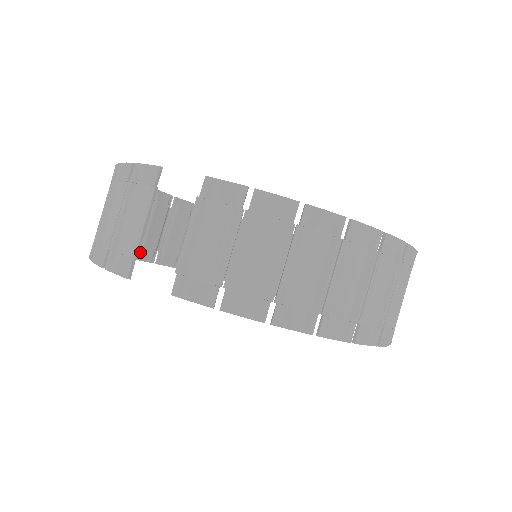
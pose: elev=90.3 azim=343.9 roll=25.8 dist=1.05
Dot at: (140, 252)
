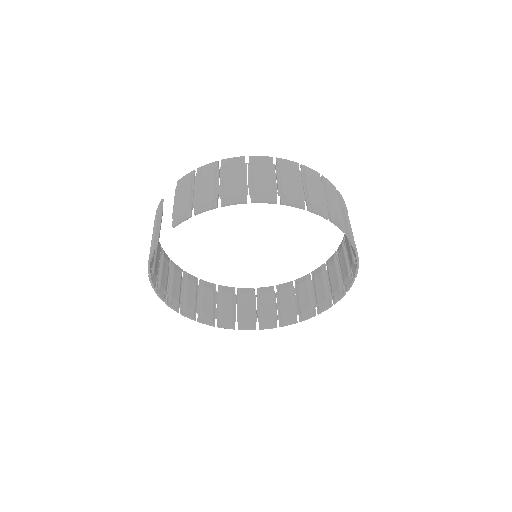
Dot at: (201, 317)
